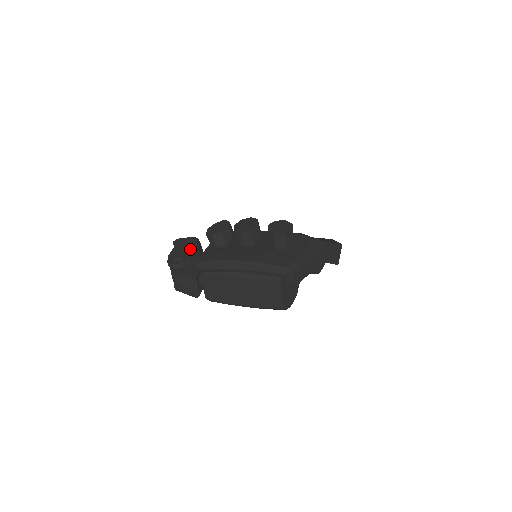
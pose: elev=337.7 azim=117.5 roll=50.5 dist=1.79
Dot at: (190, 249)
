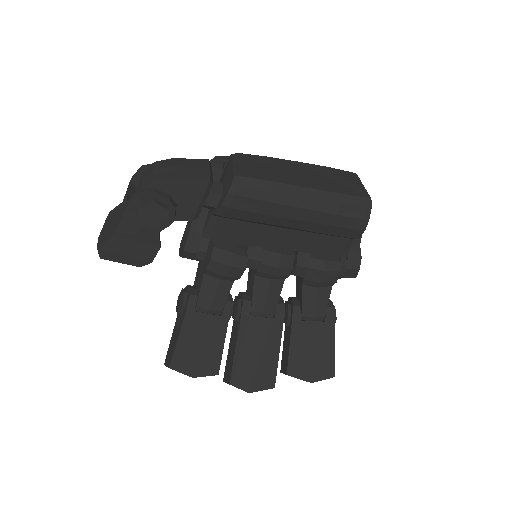
Dot at: occluded
